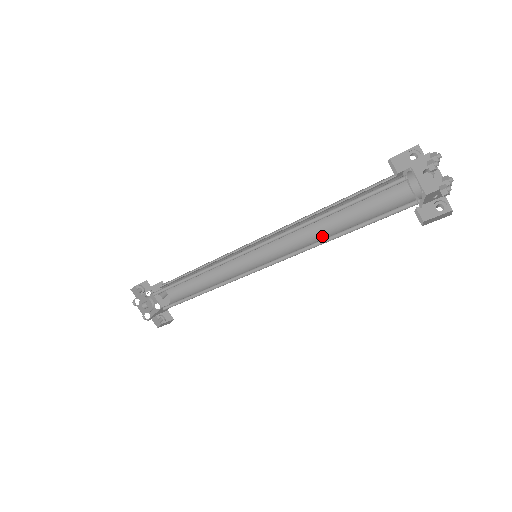
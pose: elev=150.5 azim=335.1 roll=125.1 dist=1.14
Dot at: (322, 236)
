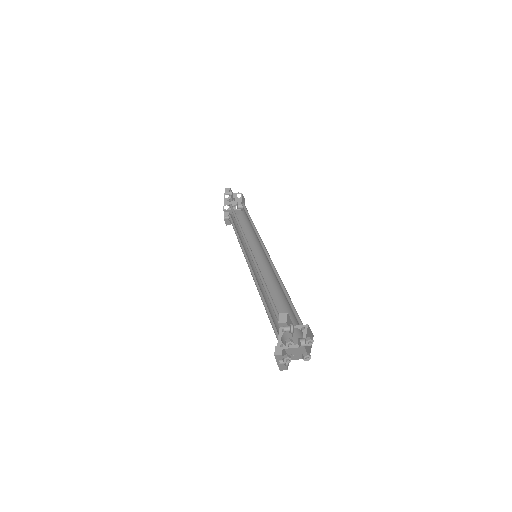
Dot at: (274, 292)
